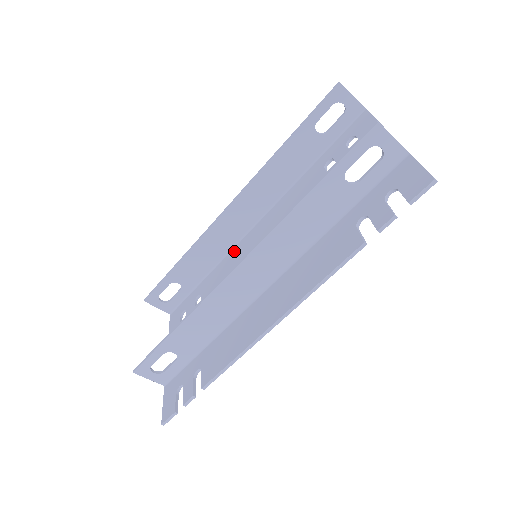
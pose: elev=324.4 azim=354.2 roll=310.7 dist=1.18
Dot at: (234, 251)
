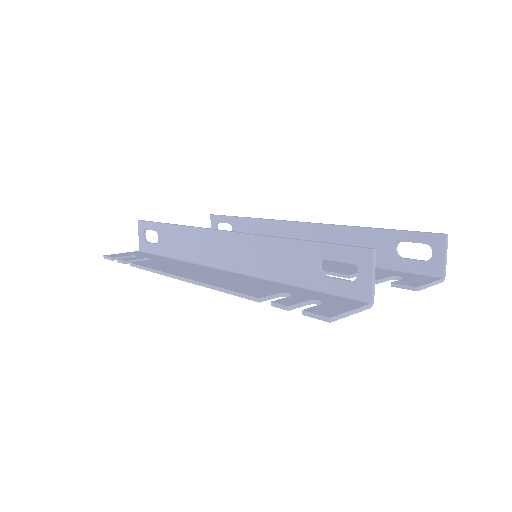
Dot at: occluded
